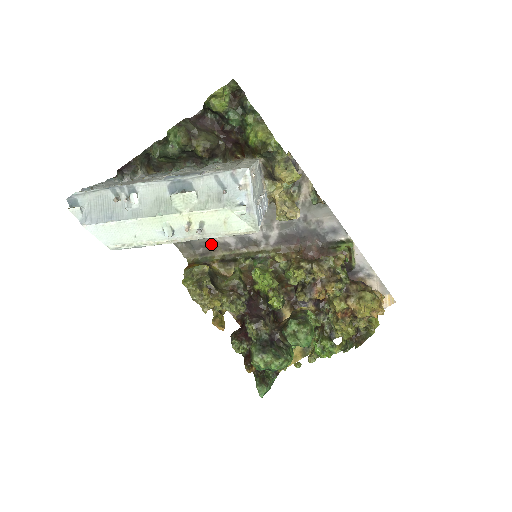
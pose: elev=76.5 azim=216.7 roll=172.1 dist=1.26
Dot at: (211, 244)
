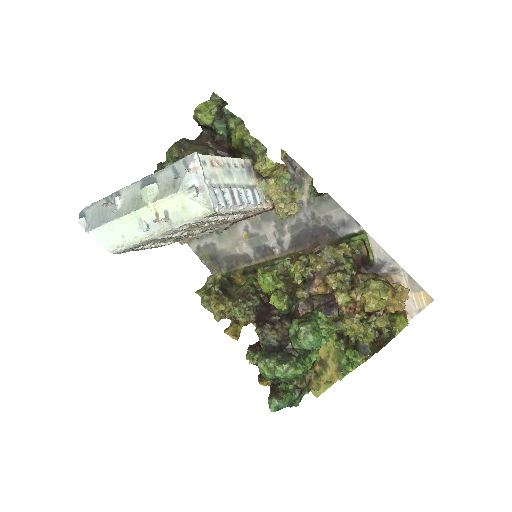
Dot at: (233, 258)
